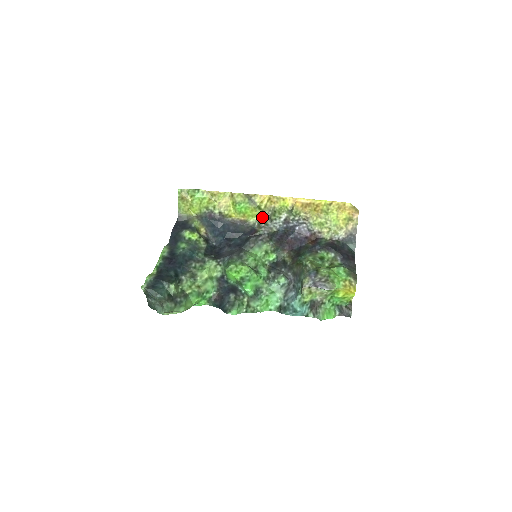
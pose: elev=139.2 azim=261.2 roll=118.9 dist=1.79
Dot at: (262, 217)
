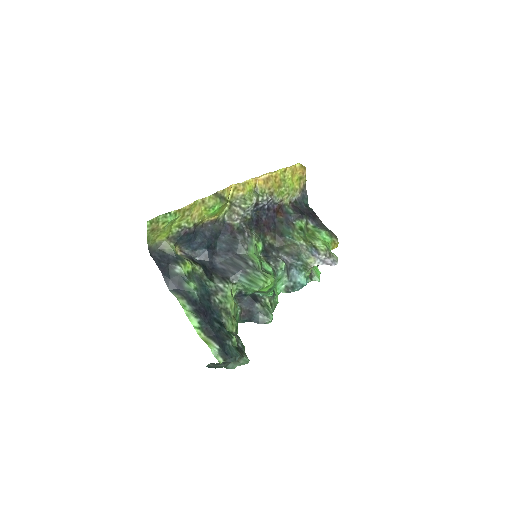
Dot at: (231, 209)
